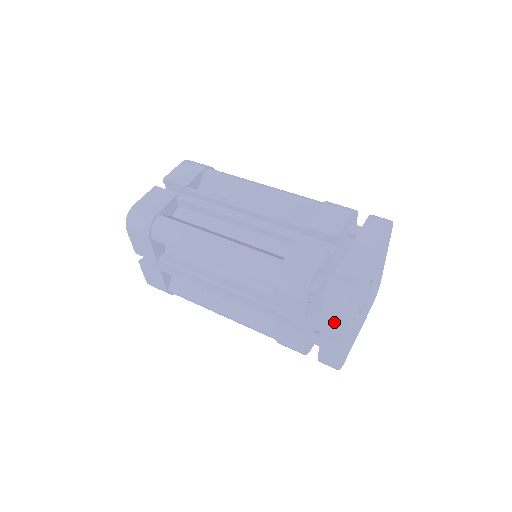
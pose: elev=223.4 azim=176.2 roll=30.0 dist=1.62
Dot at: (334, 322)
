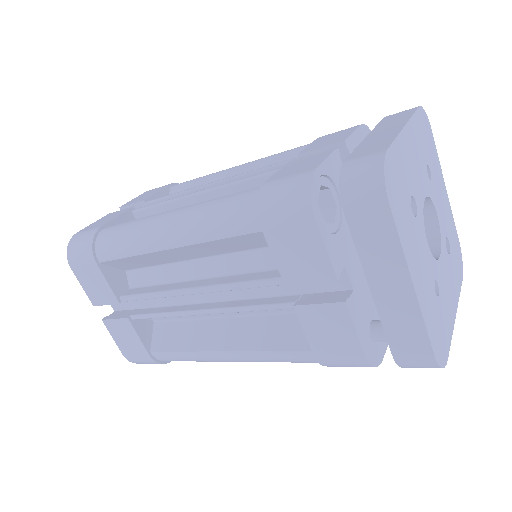
Dot at: (377, 233)
